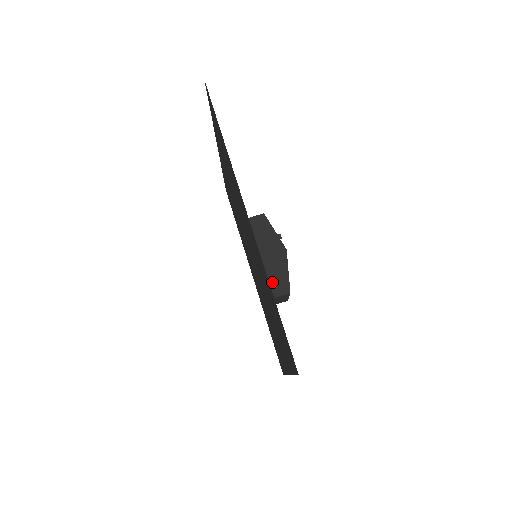
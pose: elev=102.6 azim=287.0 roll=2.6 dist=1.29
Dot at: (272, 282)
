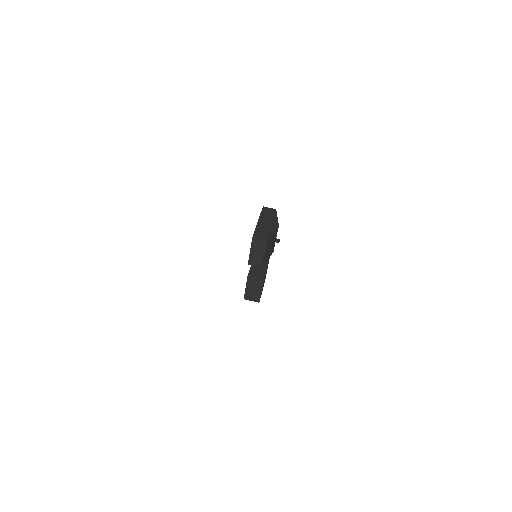
Dot at: (259, 232)
